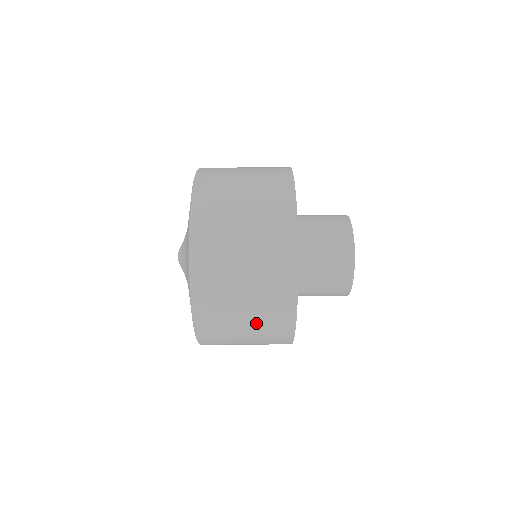
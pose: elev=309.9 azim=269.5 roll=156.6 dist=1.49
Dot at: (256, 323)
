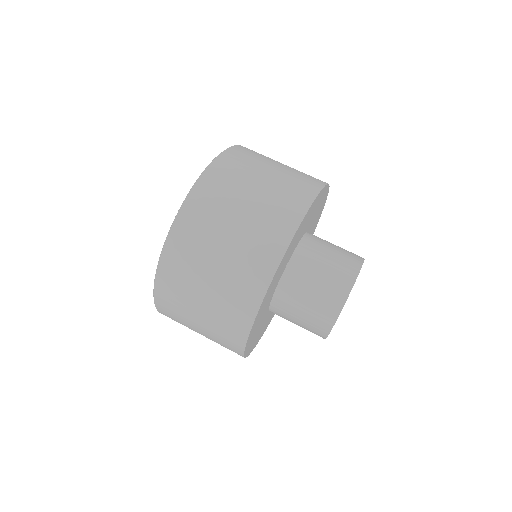
Dot at: occluded
